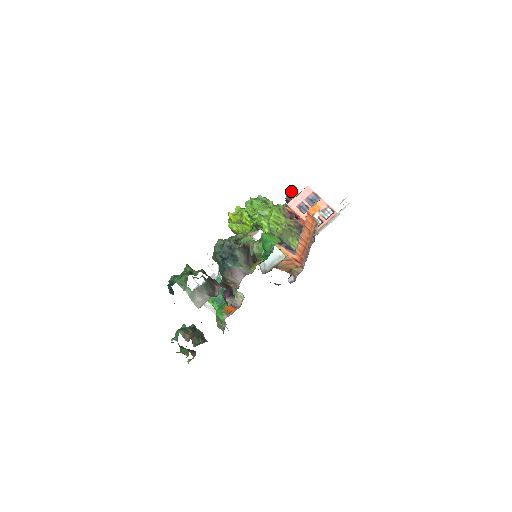
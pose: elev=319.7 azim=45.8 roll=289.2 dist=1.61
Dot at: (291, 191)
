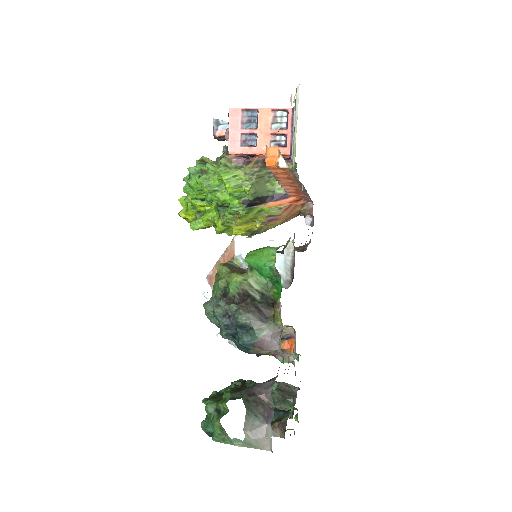
Dot at: (216, 130)
